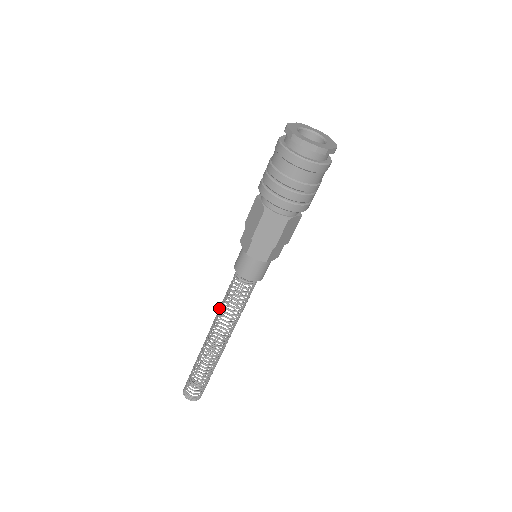
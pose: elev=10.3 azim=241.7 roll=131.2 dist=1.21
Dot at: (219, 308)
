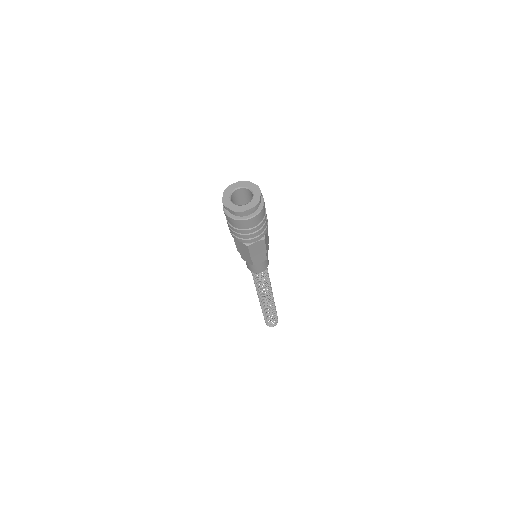
Dot at: occluded
